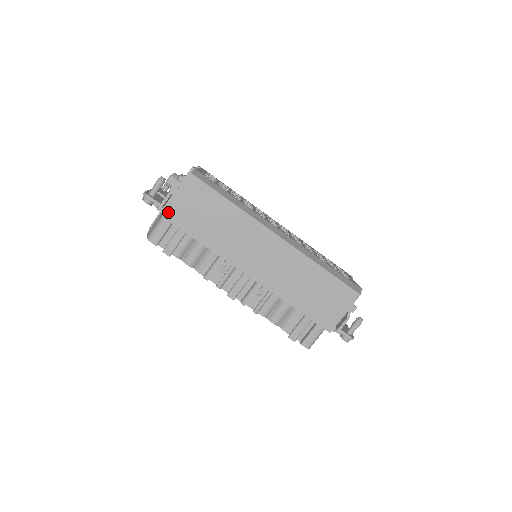
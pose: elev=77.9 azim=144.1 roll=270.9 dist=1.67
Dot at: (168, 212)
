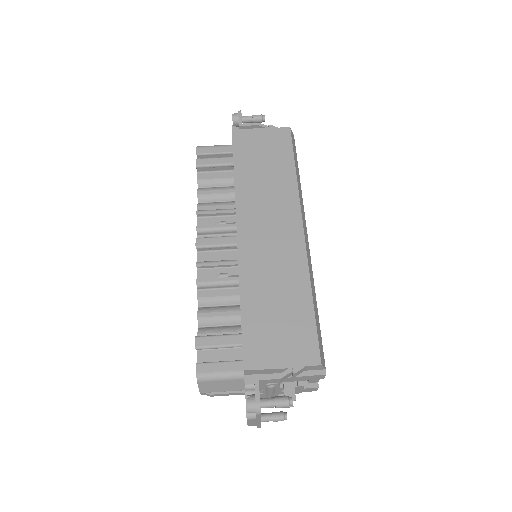
Dot at: (240, 132)
